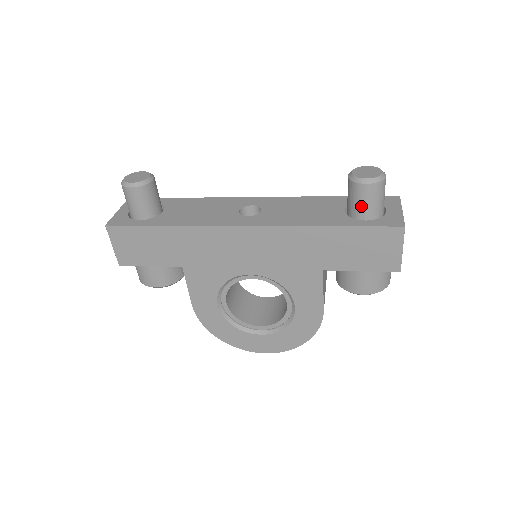
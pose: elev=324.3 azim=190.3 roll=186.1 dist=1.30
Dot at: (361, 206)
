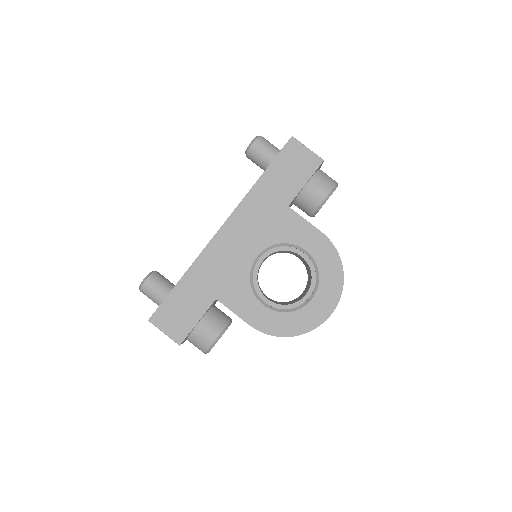
Dot at: (265, 156)
